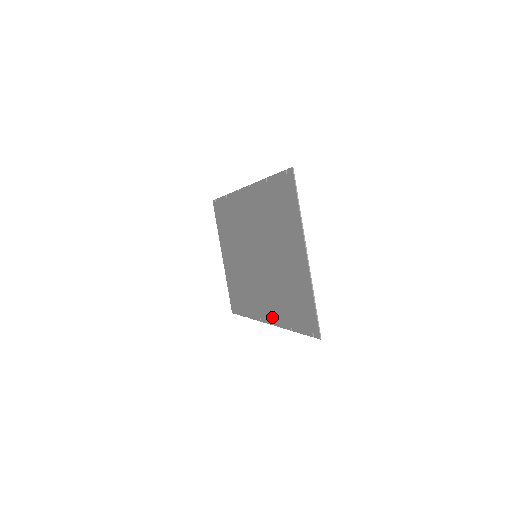
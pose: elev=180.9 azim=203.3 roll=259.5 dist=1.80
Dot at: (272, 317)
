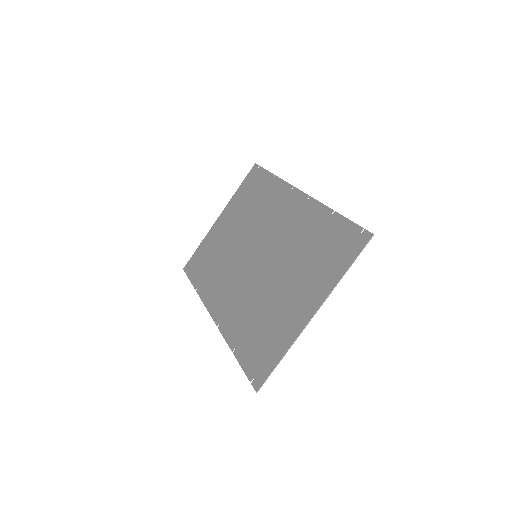
Dot at: (223, 319)
